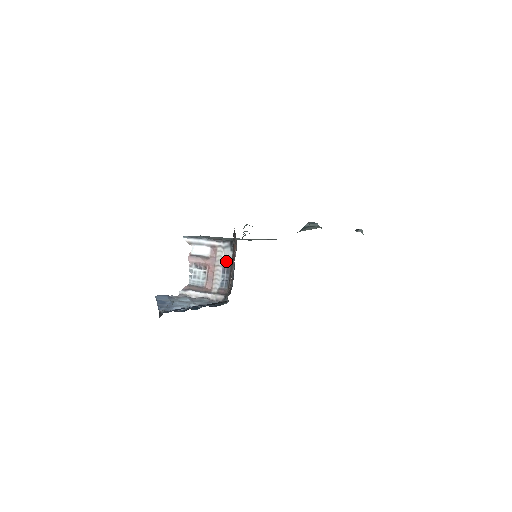
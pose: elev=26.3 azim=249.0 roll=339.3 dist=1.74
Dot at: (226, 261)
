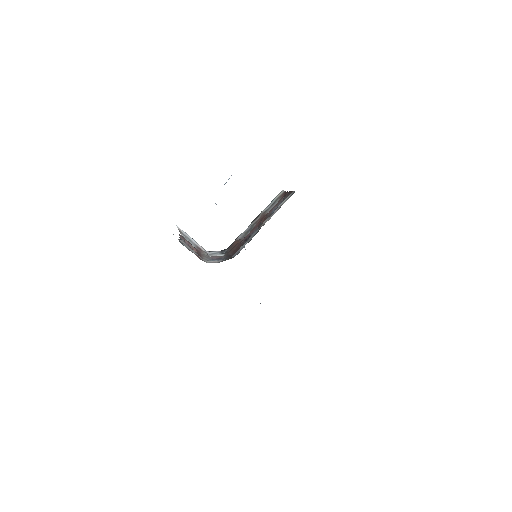
Dot at: (217, 256)
